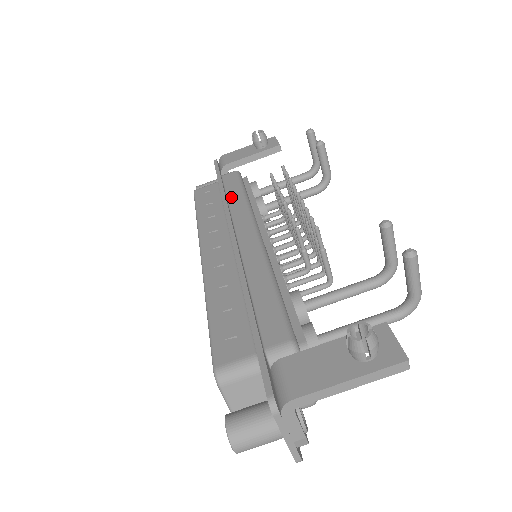
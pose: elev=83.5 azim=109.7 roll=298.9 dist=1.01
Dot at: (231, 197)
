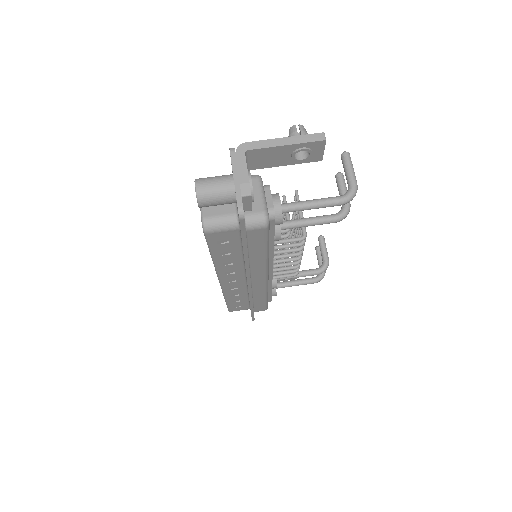
Dot at: occluded
